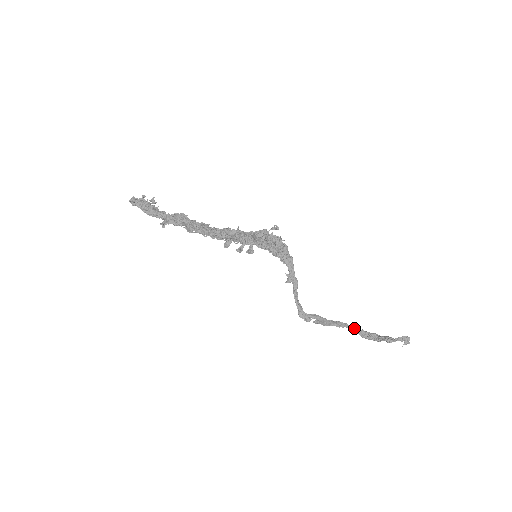
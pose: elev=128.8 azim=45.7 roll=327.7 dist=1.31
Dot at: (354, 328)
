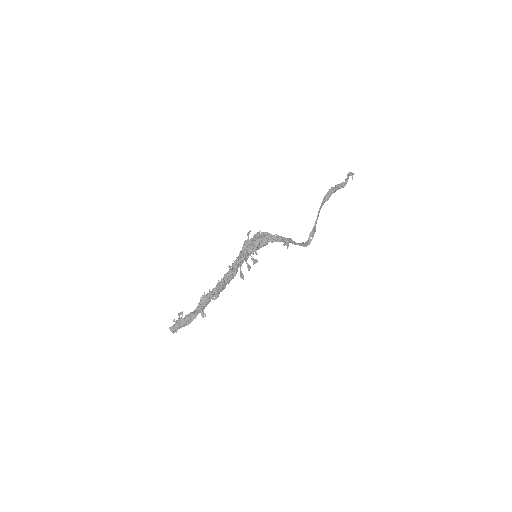
Dot at: (322, 204)
